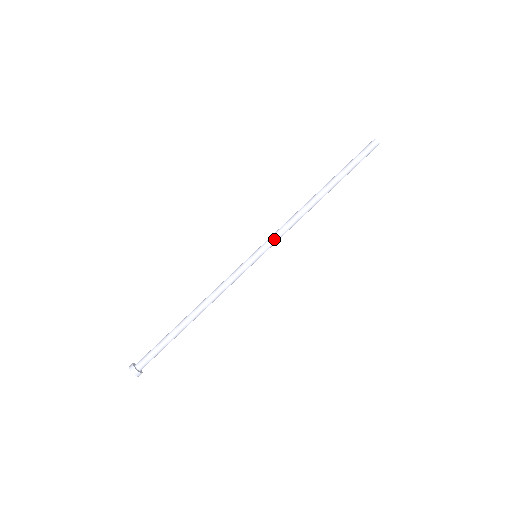
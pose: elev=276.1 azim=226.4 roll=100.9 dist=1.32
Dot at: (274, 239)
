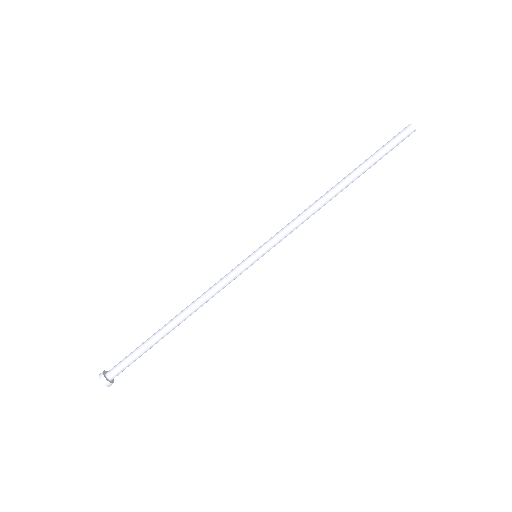
Dot at: (280, 239)
